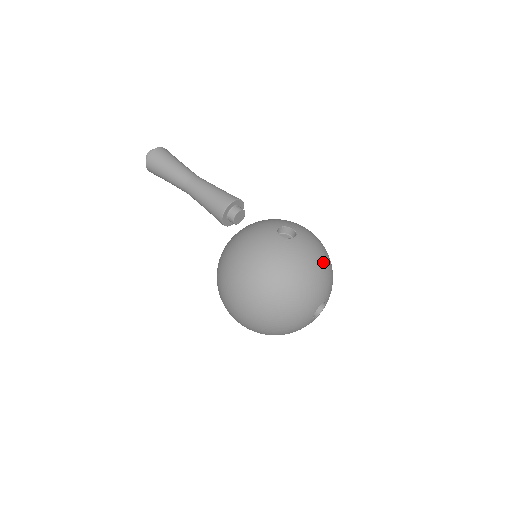
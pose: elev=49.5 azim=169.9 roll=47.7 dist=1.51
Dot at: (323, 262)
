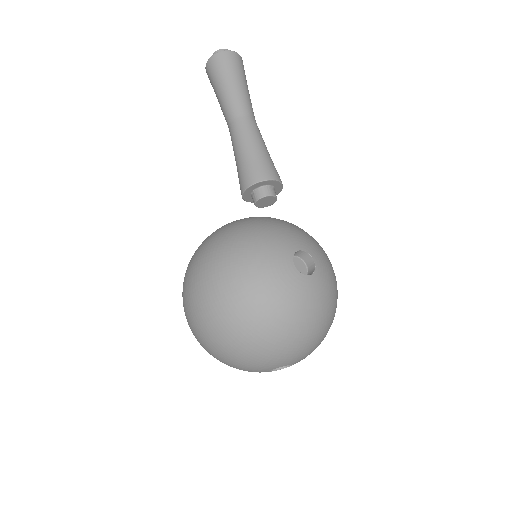
Dot at: (322, 323)
